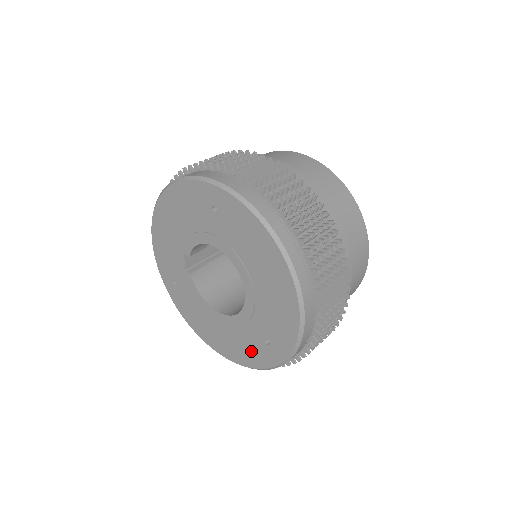
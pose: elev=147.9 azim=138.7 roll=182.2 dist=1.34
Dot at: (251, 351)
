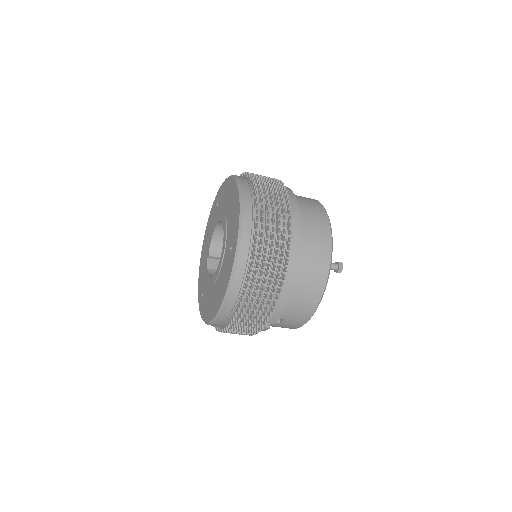
Dot at: (226, 274)
